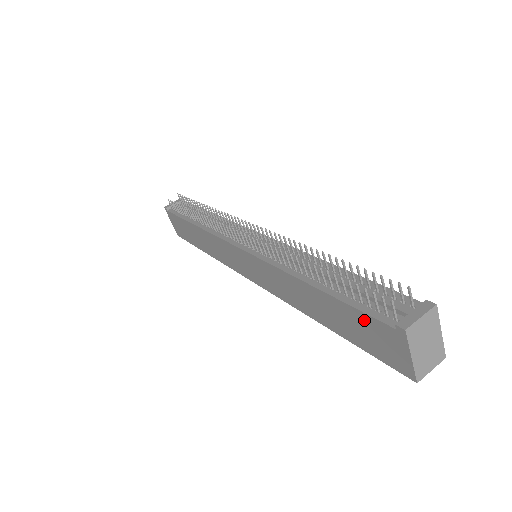
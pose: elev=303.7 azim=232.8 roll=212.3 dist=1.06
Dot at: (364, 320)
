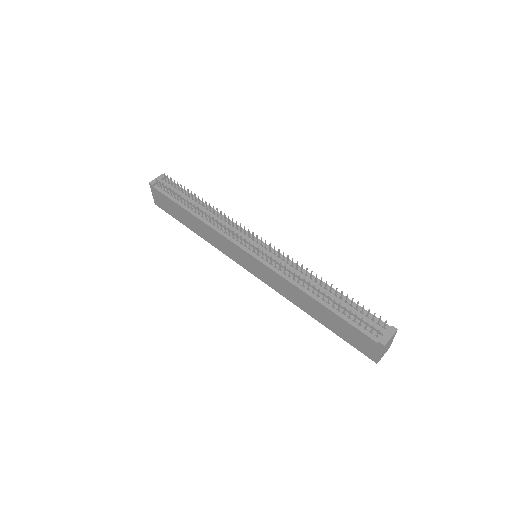
Dot at: (355, 331)
